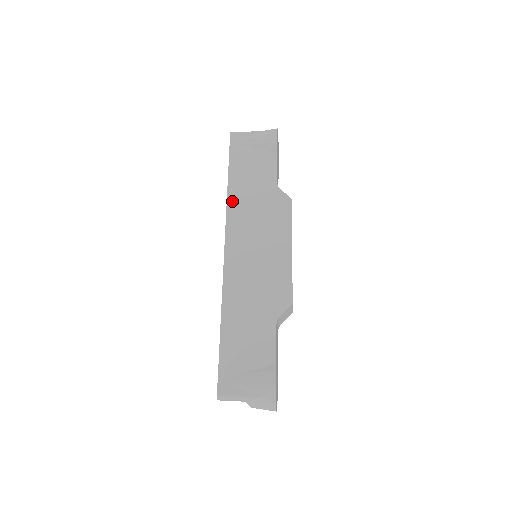
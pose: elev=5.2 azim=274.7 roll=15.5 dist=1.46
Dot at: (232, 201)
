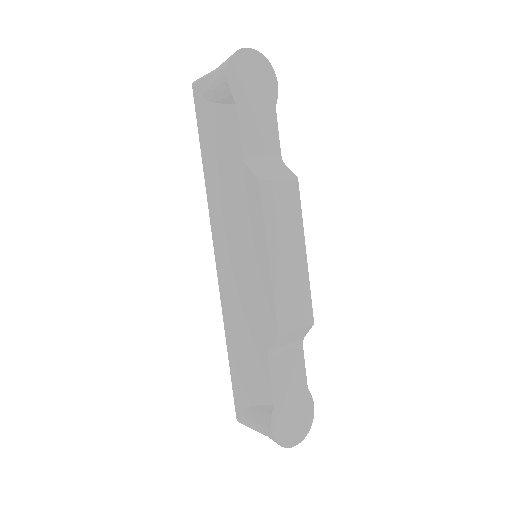
Dot at: (210, 192)
